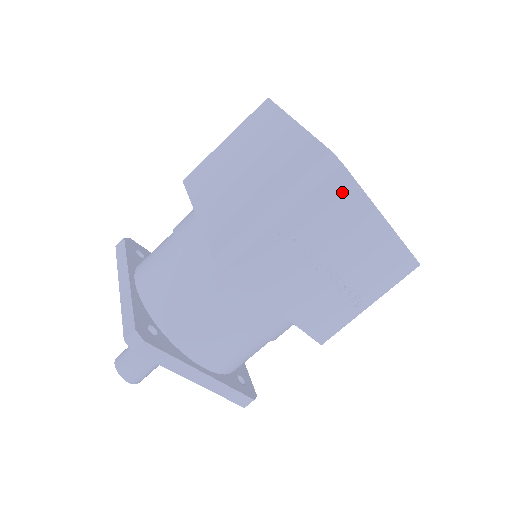
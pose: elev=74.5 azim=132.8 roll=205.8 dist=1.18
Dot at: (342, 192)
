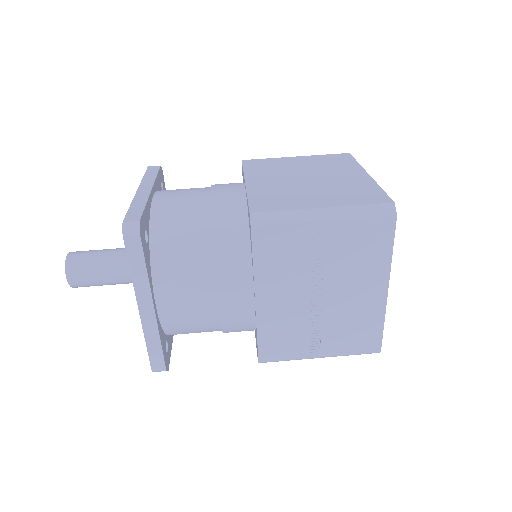
Dot at: (379, 239)
